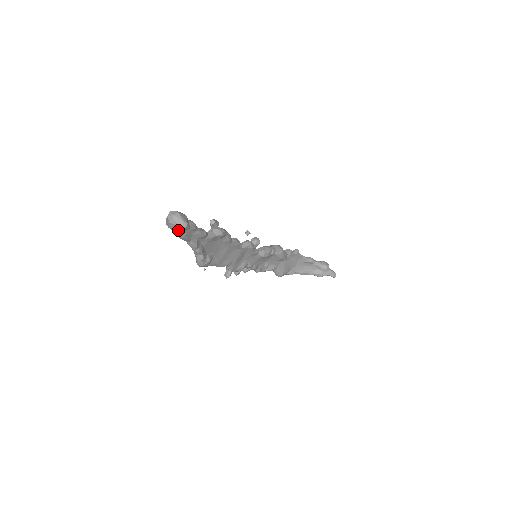
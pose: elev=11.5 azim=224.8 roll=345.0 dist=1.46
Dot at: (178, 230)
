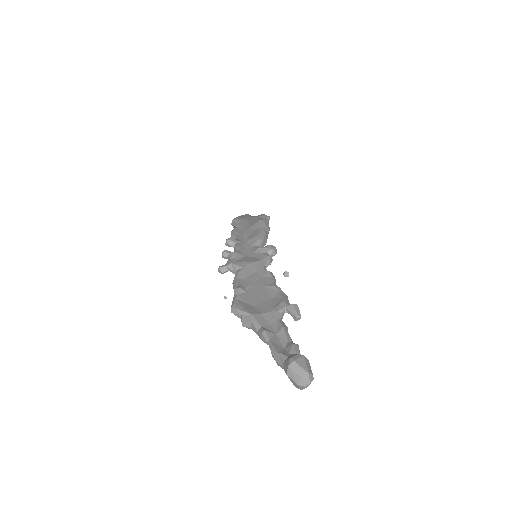
Dot at: occluded
